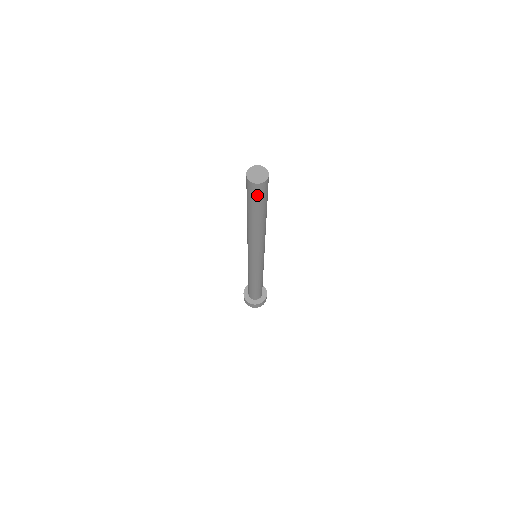
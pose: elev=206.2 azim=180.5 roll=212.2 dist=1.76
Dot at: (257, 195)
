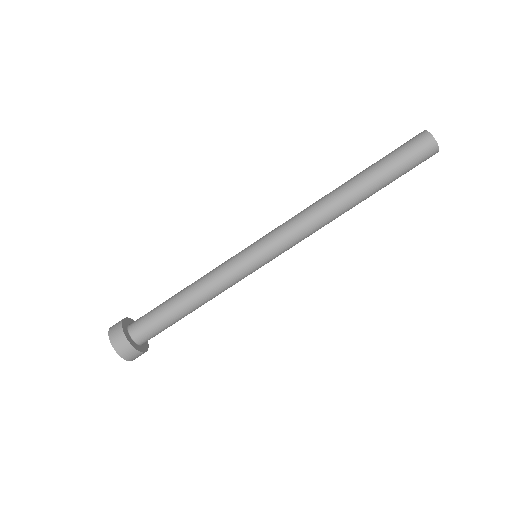
Dot at: (411, 148)
